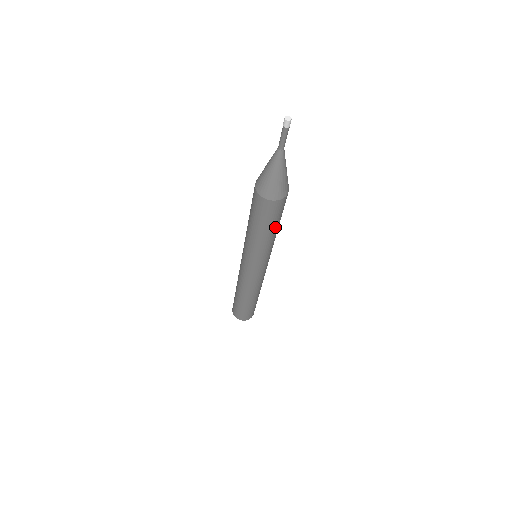
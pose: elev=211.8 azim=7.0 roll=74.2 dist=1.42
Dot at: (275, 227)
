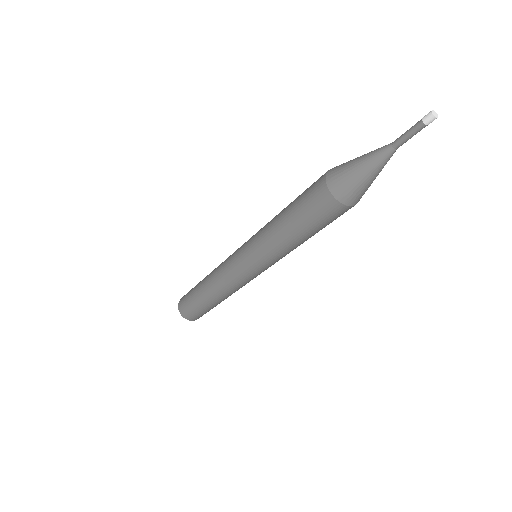
Dot at: (317, 232)
